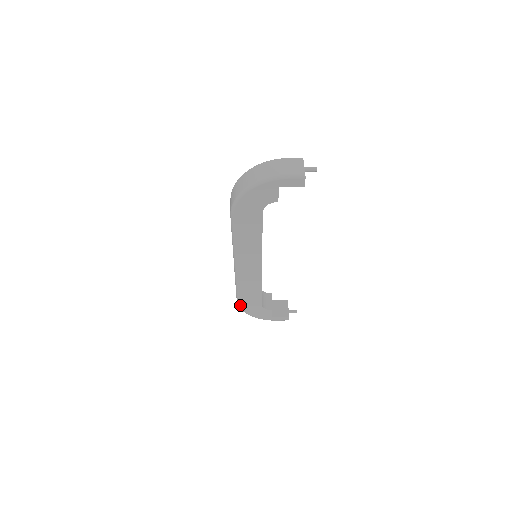
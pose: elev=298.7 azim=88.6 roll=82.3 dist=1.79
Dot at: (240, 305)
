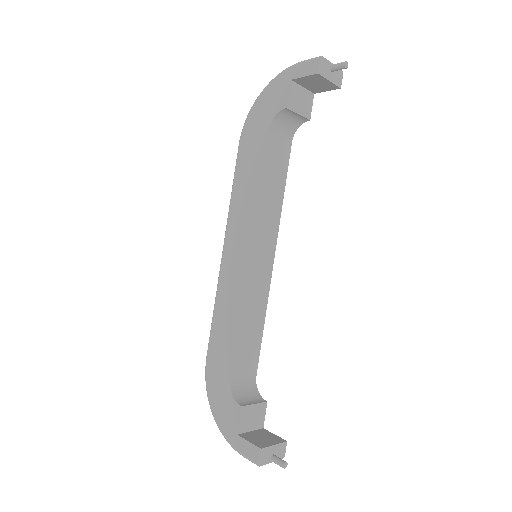
Dot at: (207, 368)
